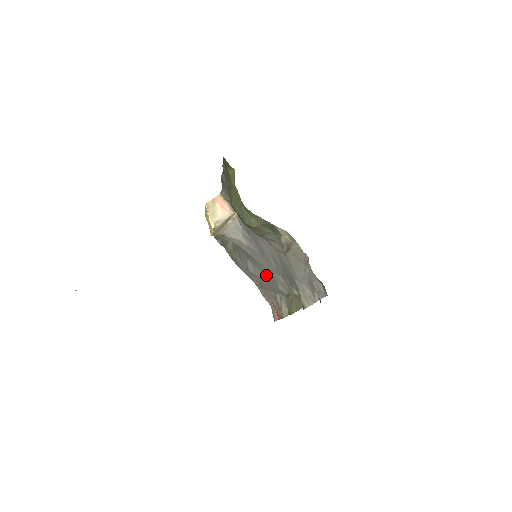
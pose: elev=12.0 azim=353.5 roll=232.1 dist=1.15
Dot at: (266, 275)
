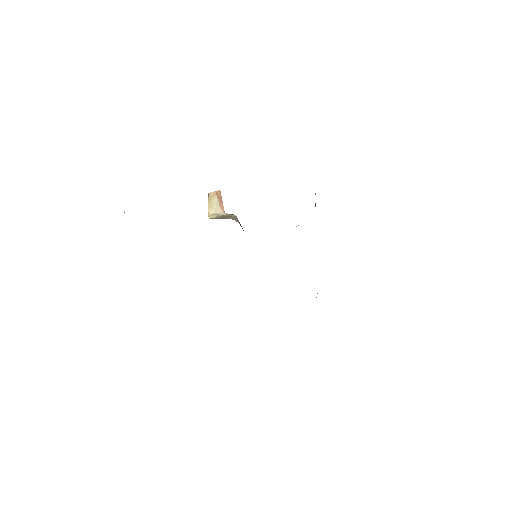
Dot at: occluded
